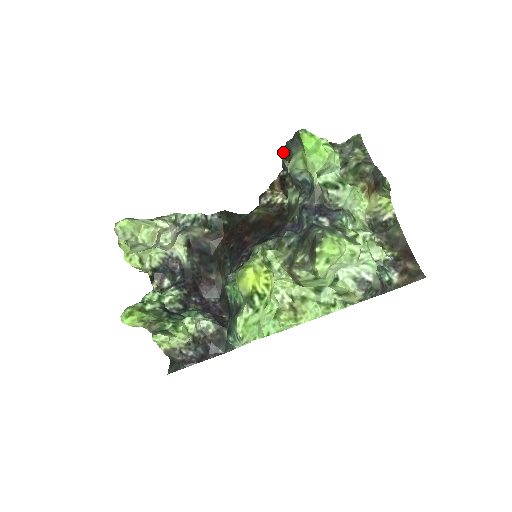
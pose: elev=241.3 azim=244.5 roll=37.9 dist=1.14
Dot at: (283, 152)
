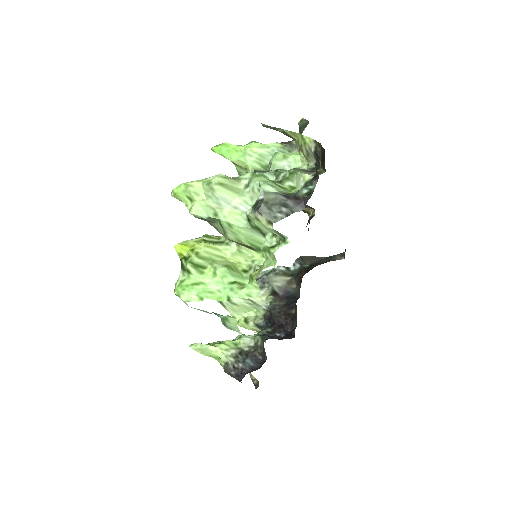
Dot at: occluded
